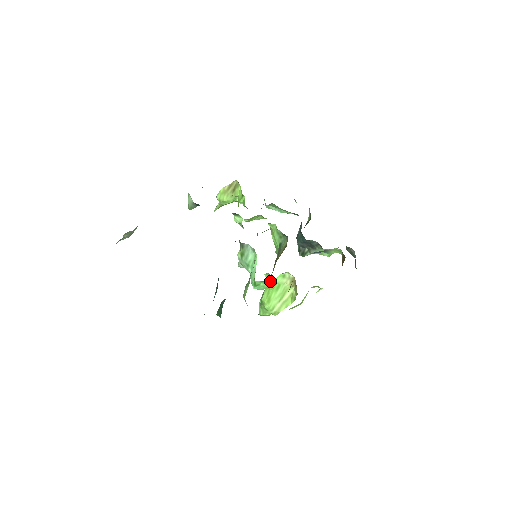
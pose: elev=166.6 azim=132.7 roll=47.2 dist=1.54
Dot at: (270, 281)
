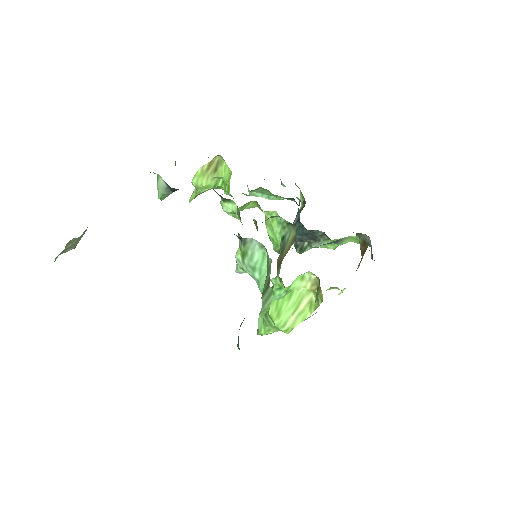
Dot at: occluded
